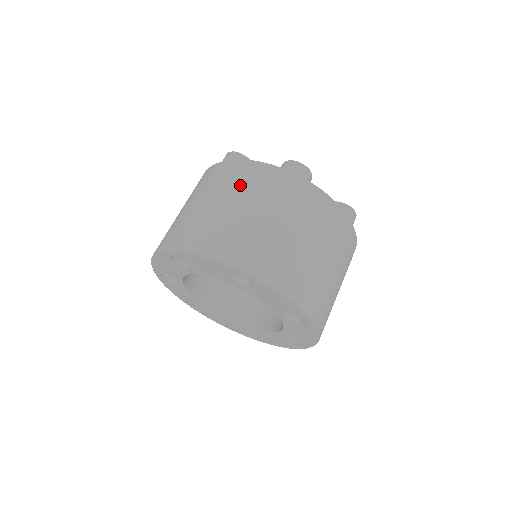
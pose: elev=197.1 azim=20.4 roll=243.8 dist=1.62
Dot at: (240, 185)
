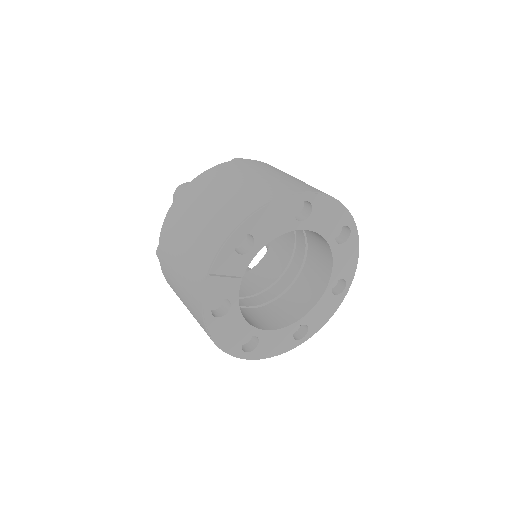
Dot at: (226, 176)
